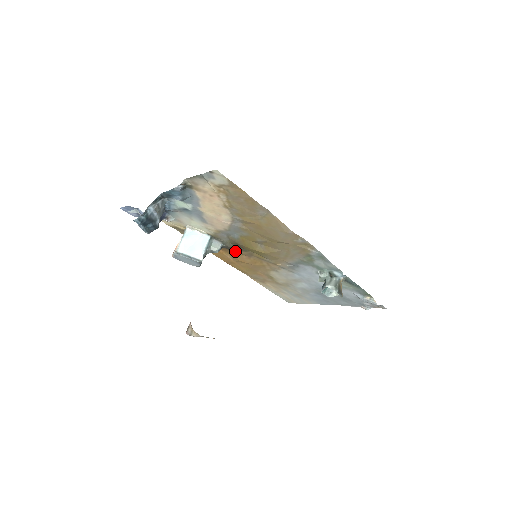
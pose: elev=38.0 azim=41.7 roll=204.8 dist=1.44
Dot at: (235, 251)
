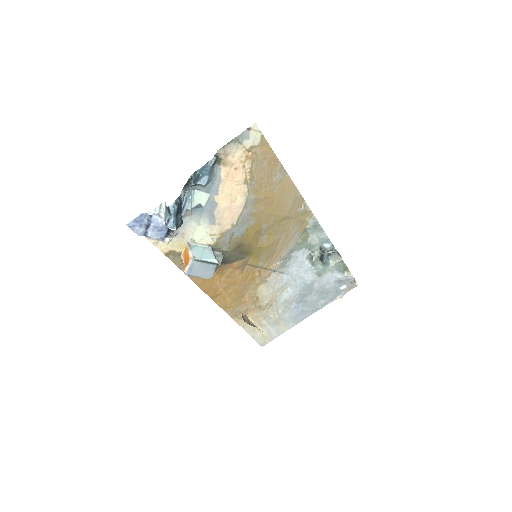
Dot at: (231, 264)
